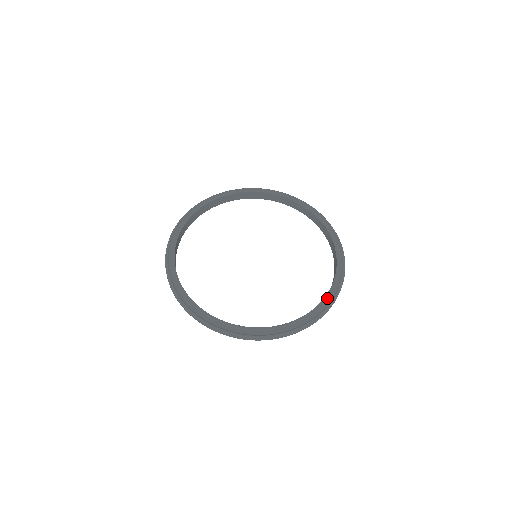
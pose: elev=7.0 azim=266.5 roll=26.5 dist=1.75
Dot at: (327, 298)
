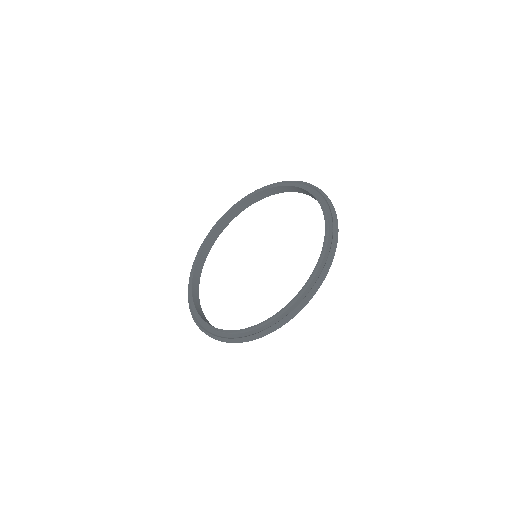
Dot at: (304, 293)
